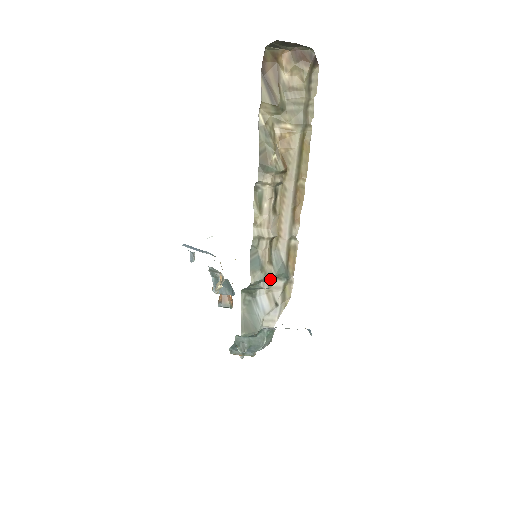
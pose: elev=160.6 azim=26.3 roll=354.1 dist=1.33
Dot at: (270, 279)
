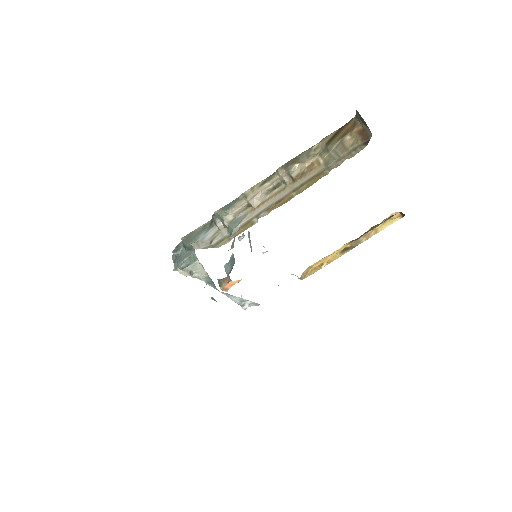
Dot at: (224, 222)
